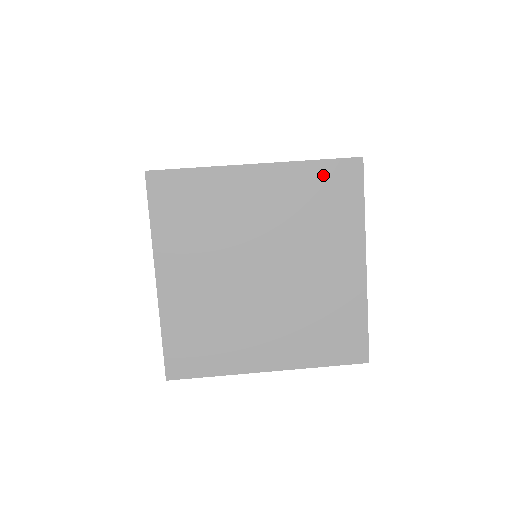
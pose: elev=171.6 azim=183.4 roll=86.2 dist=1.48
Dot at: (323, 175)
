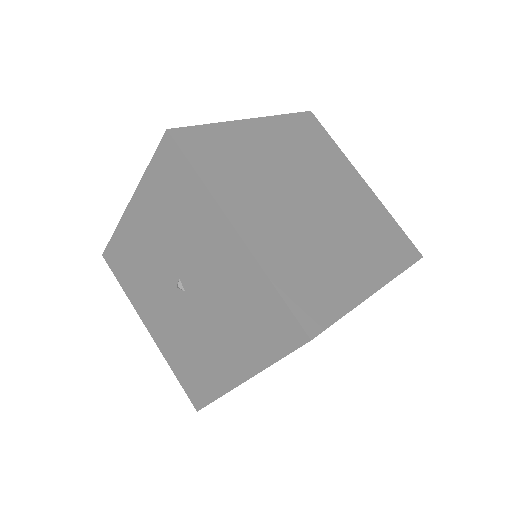
Dot at: (298, 124)
